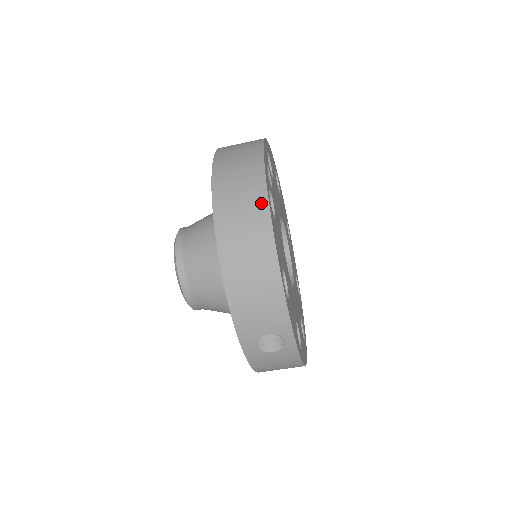
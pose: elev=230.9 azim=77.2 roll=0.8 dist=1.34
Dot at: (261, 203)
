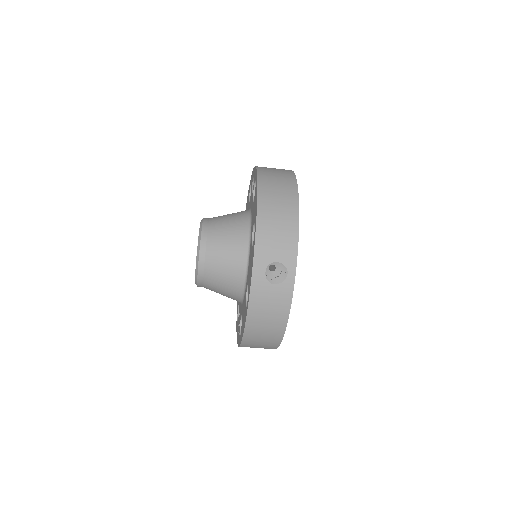
Dot at: (291, 180)
